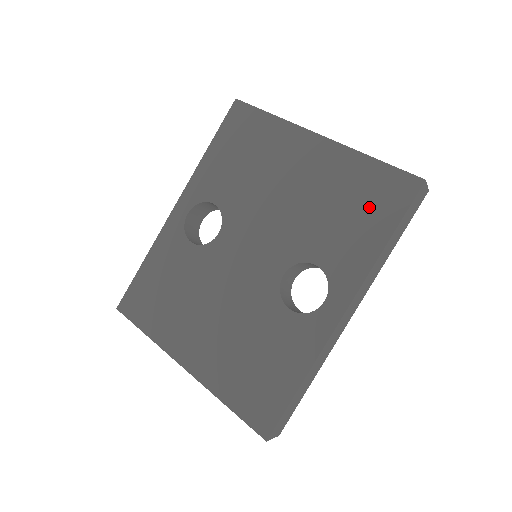
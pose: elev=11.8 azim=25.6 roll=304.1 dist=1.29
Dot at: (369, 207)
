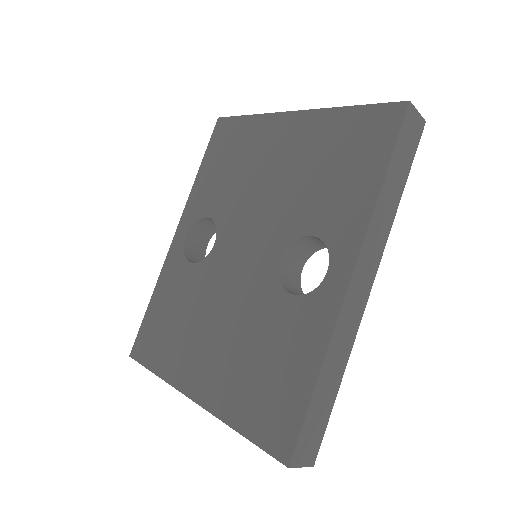
Dot at: (356, 154)
